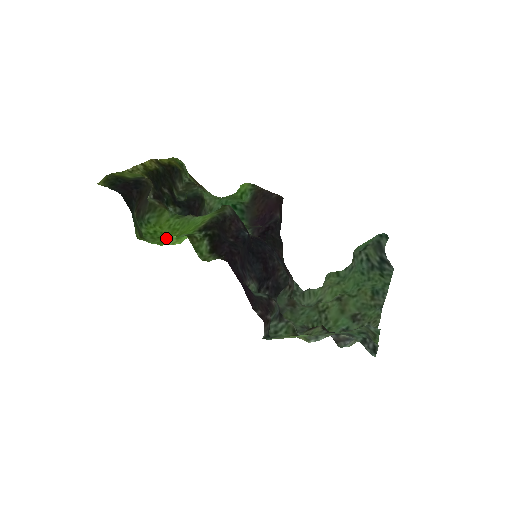
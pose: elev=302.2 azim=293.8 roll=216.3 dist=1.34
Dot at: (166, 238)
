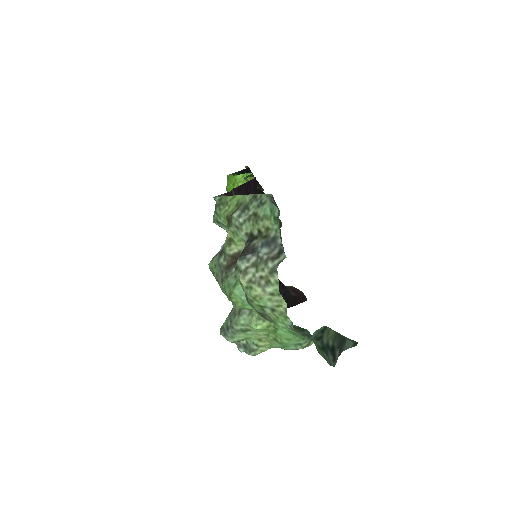
Dot at: occluded
